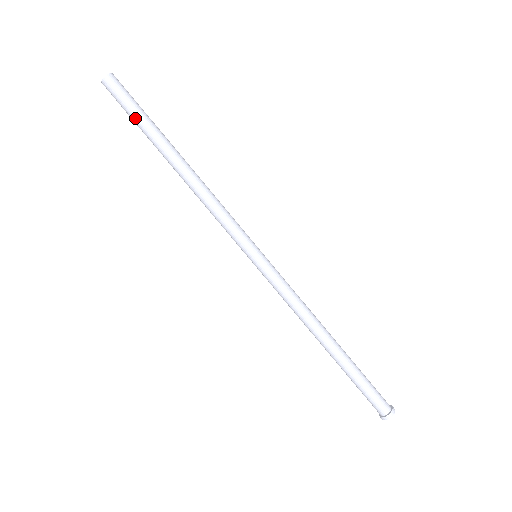
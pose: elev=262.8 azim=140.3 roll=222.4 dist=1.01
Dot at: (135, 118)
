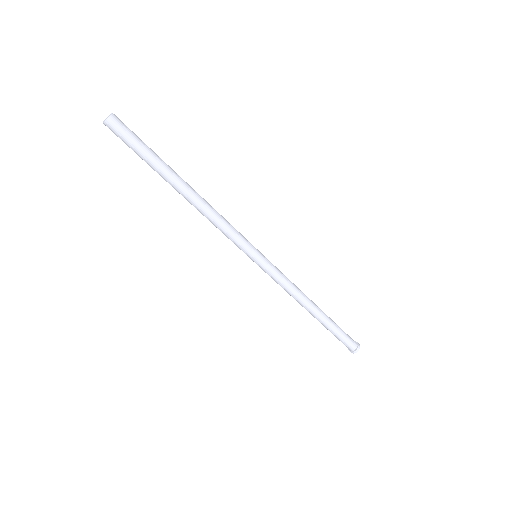
Dot at: (139, 156)
